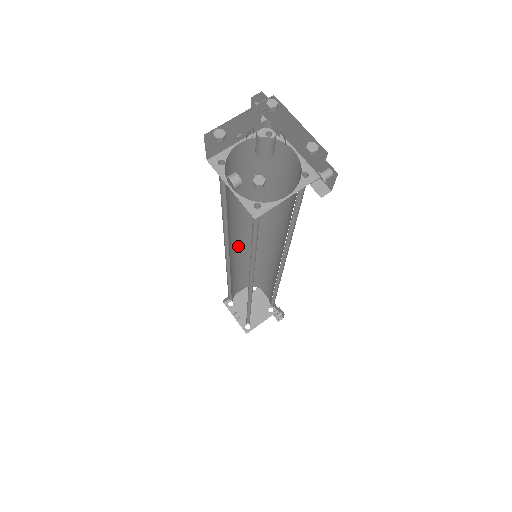
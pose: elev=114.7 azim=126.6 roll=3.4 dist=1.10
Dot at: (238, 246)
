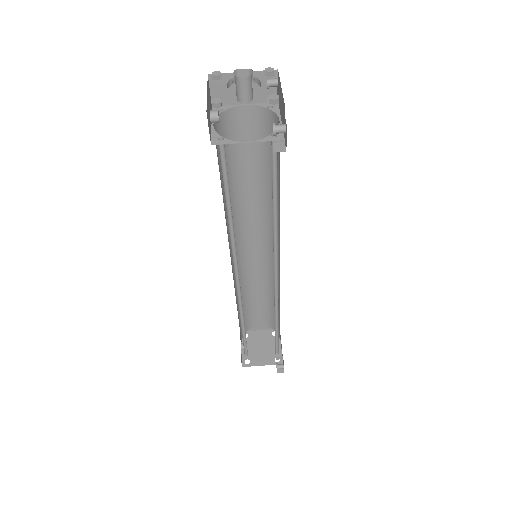
Dot at: (253, 250)
